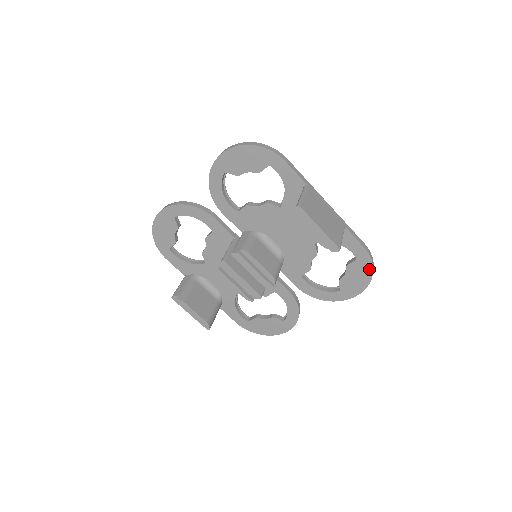
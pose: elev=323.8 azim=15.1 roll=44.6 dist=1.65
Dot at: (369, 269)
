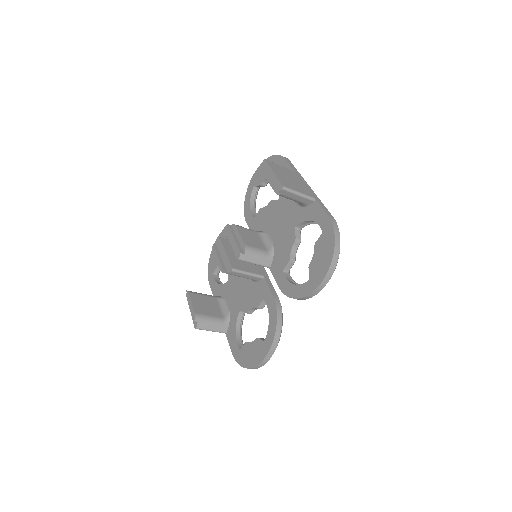
Dot at: (332, 240)
